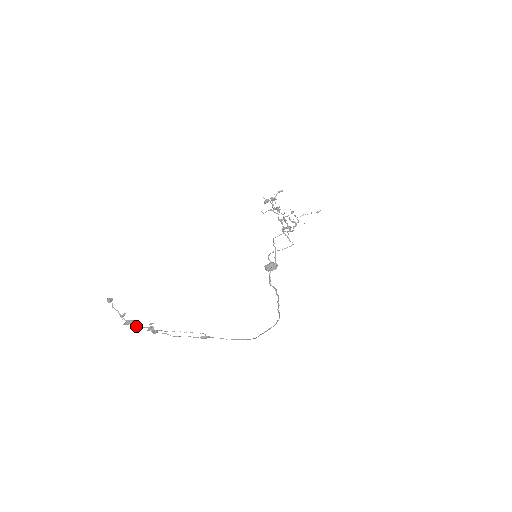
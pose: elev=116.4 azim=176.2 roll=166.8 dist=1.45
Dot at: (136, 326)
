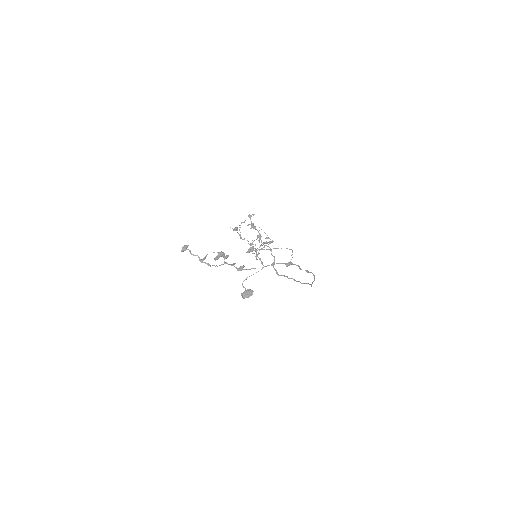
Dot at: occluded
